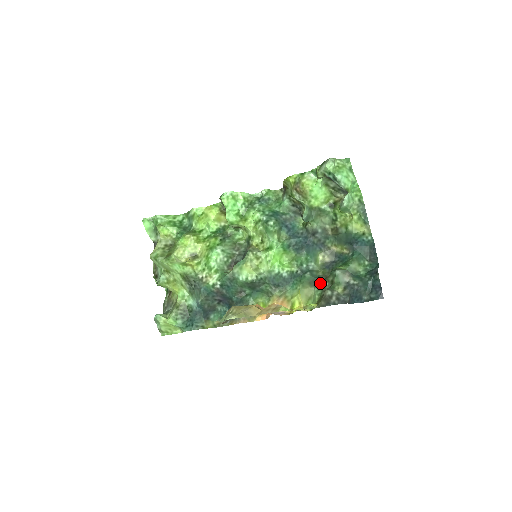
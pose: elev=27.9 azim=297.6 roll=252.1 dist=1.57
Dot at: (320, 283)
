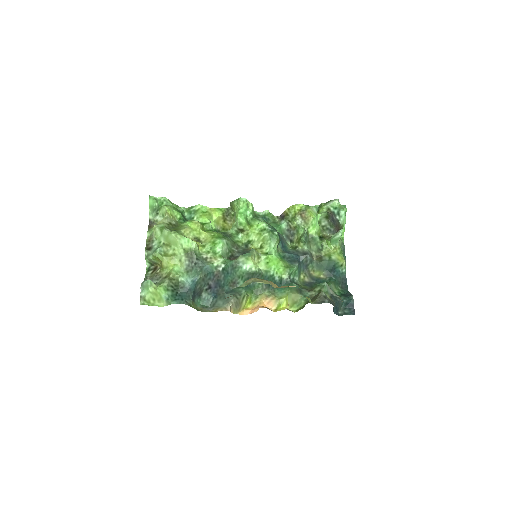
Dot at: (306, 292)
